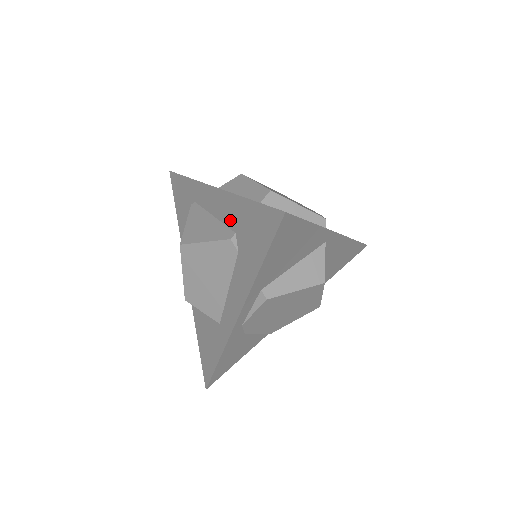
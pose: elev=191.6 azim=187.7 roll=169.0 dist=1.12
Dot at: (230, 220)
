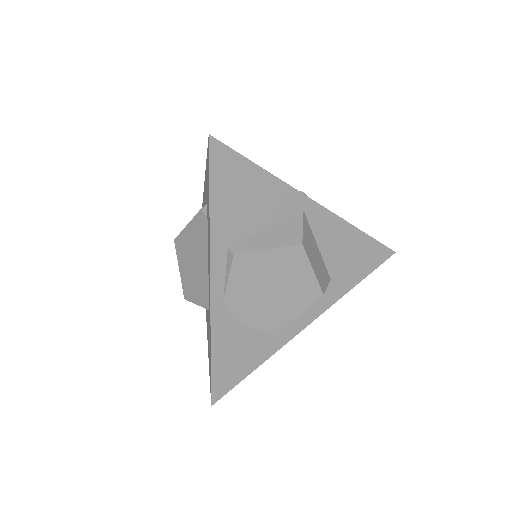
Dot at: (205, 199)
